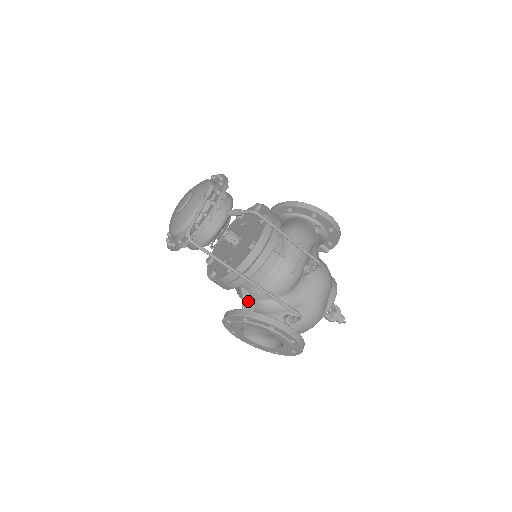
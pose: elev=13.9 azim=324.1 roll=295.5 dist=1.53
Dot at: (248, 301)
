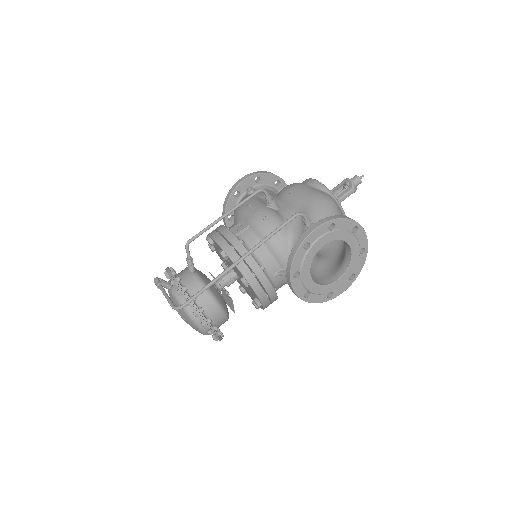
Dot at: occluded
